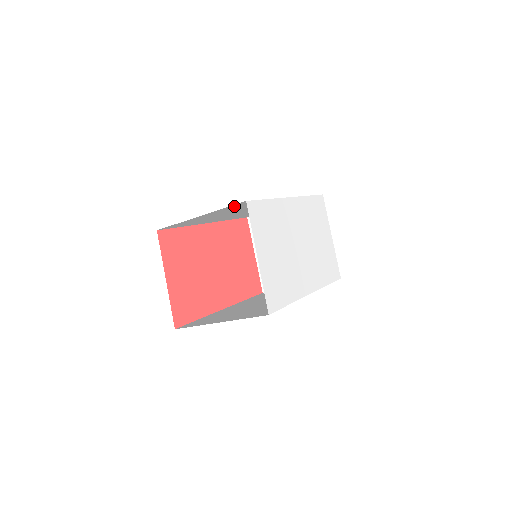
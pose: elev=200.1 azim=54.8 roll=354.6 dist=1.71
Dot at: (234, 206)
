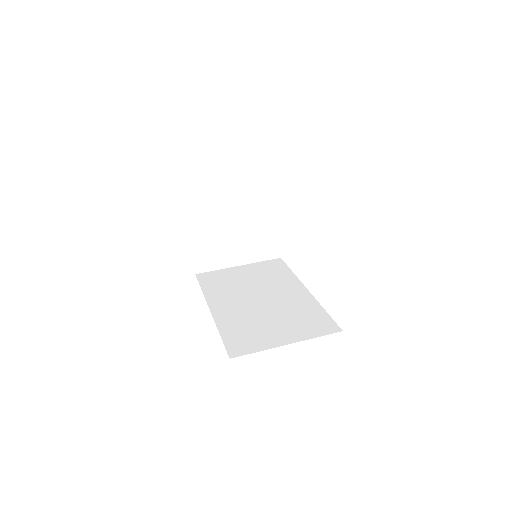
Dot at: occluded
